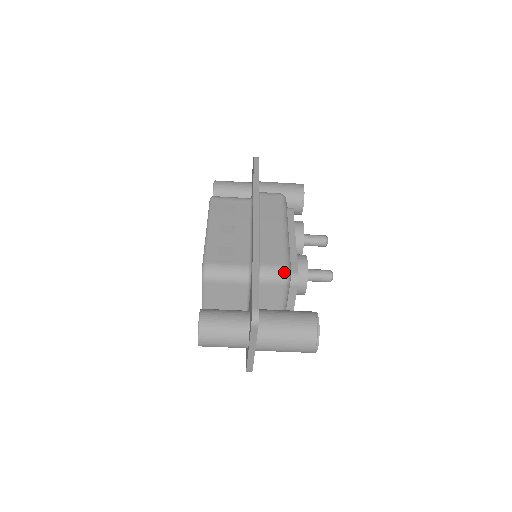
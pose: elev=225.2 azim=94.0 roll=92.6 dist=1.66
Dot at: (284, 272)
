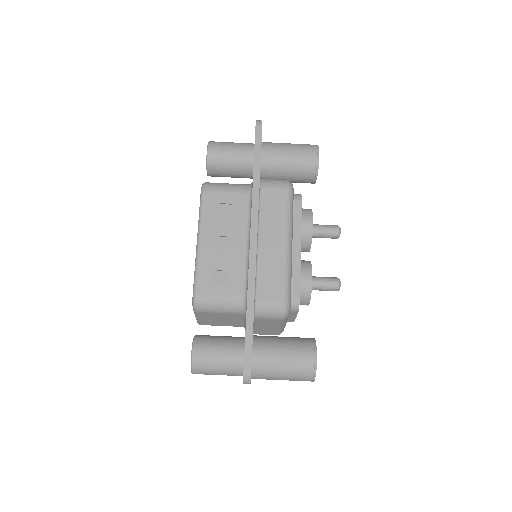
Dot at: (282, 310)
